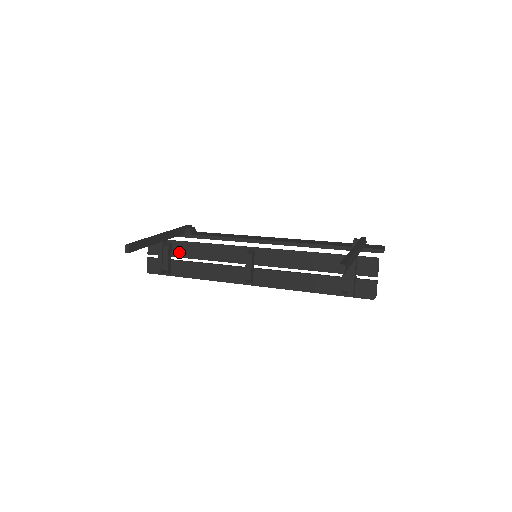
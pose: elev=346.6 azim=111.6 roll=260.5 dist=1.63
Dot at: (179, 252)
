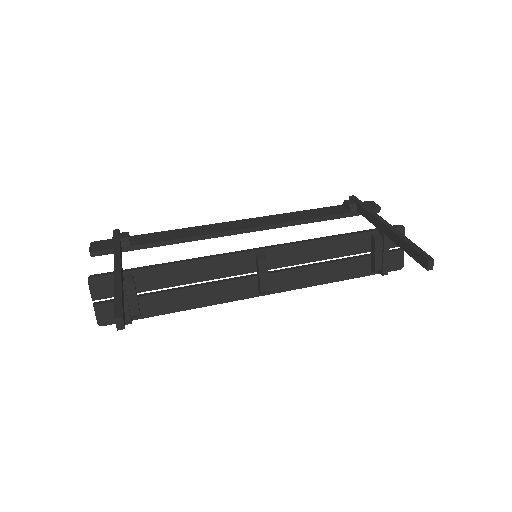
Dot at: (149, 283)
